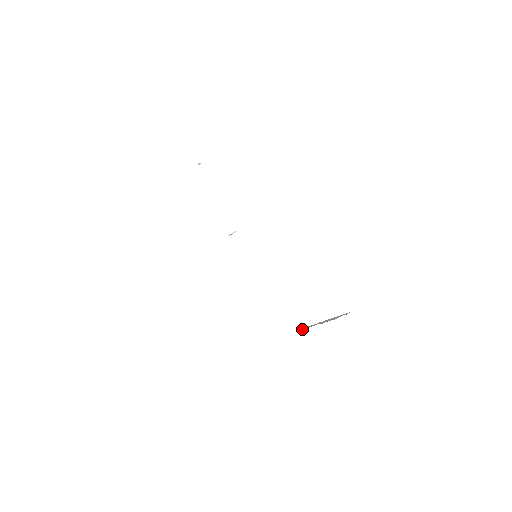
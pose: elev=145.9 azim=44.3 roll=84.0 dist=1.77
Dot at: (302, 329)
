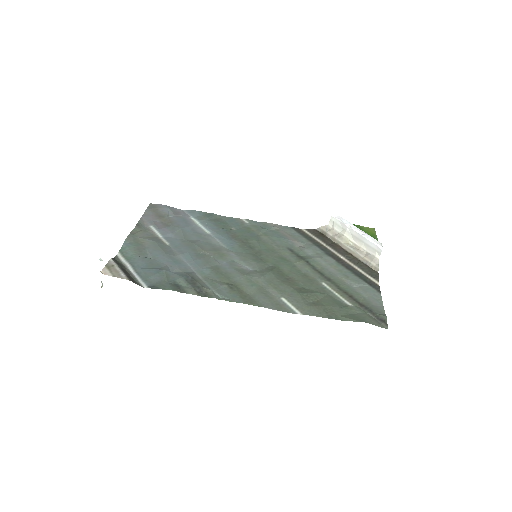
Dot at: (328, 224)
